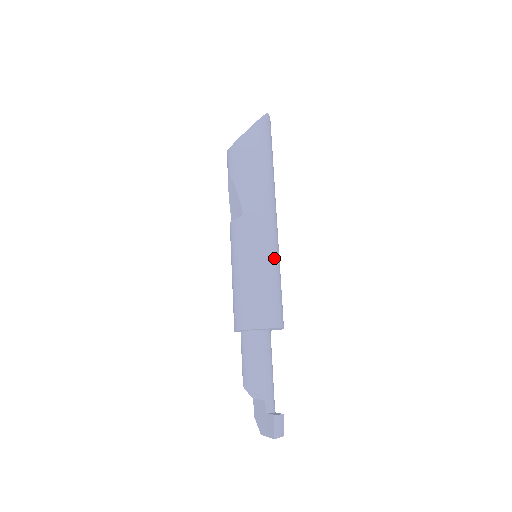
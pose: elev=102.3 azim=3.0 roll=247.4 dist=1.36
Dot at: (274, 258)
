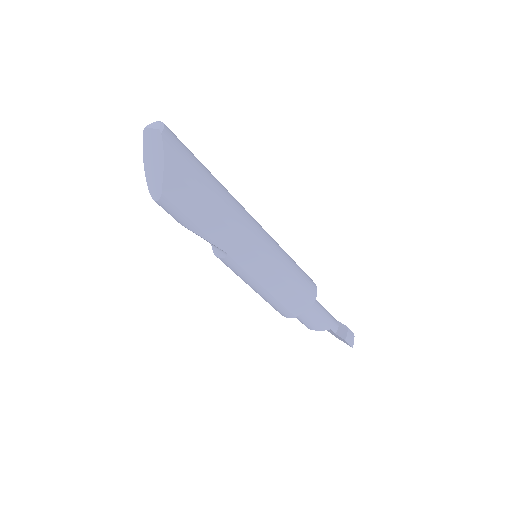
Dot at: (279, 260)
